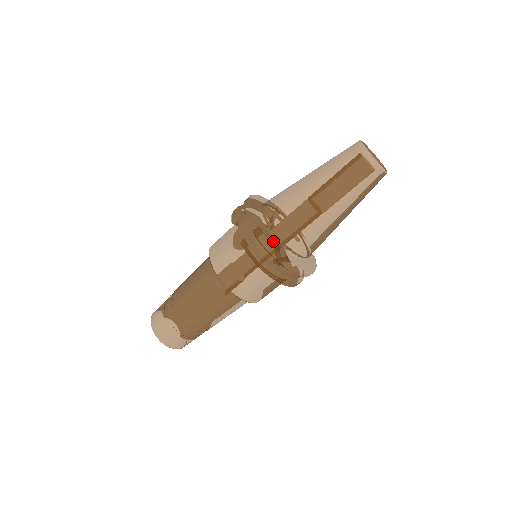
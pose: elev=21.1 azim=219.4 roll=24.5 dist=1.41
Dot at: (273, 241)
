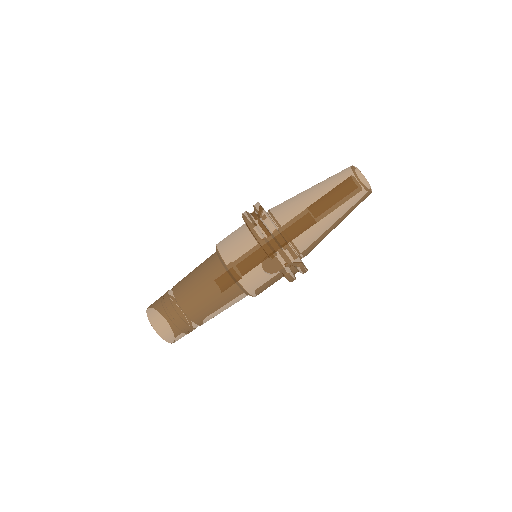
Dot at: occluded
